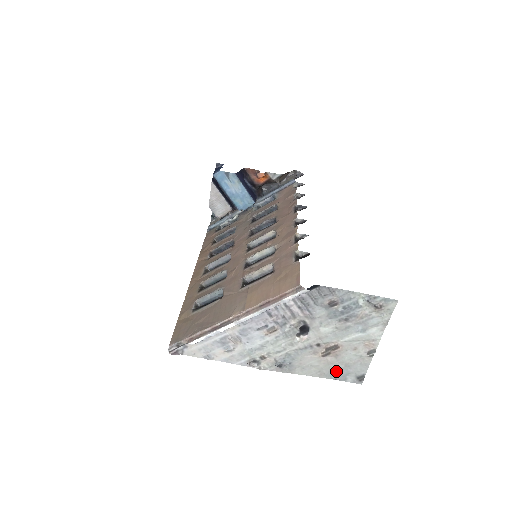
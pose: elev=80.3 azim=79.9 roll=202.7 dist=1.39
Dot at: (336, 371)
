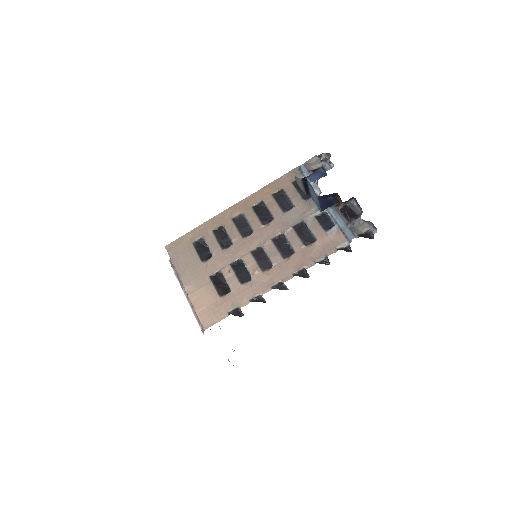
Dot at: occluded
